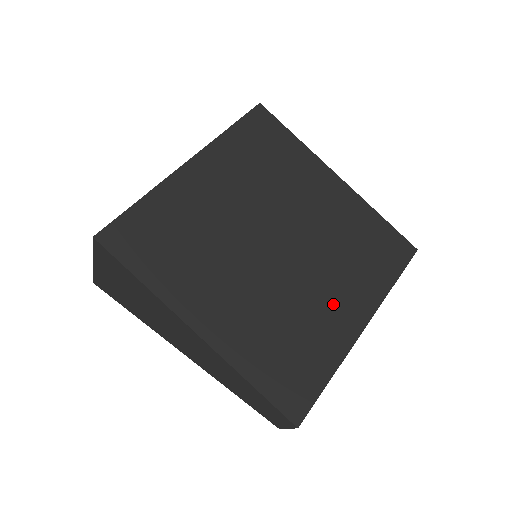
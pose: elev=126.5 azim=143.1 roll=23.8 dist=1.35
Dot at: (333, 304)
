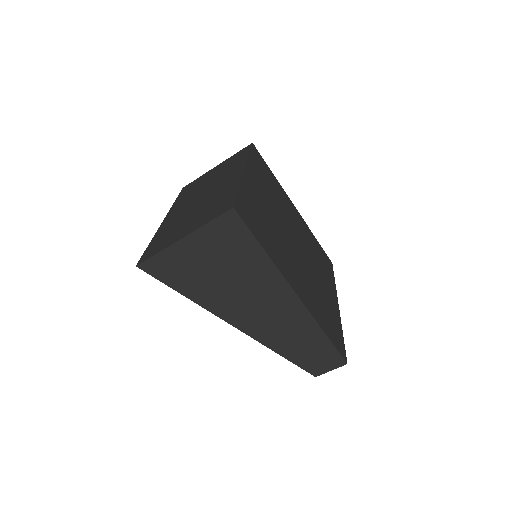
Dot at: (325, 288)
